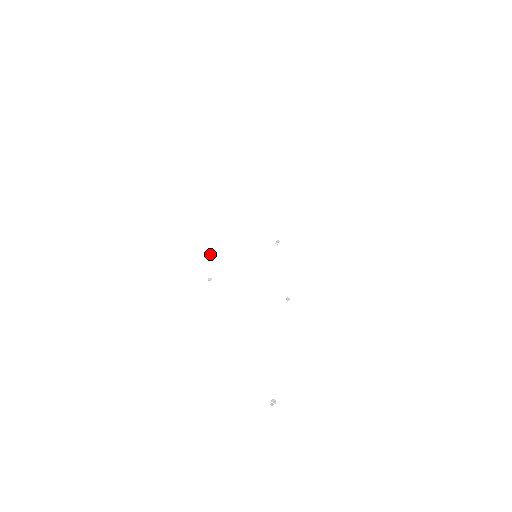
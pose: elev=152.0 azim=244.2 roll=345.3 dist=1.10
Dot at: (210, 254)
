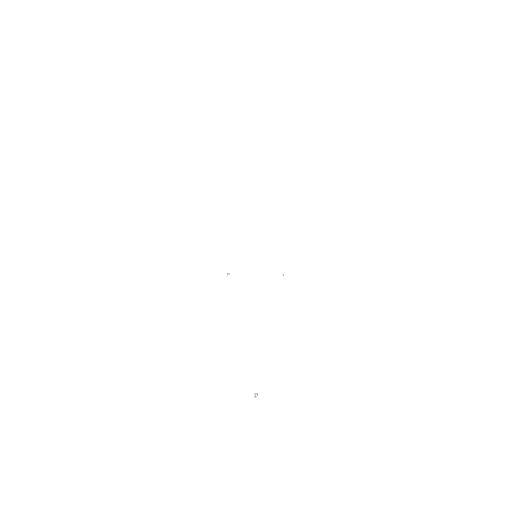
Dot at: (250, 234)
